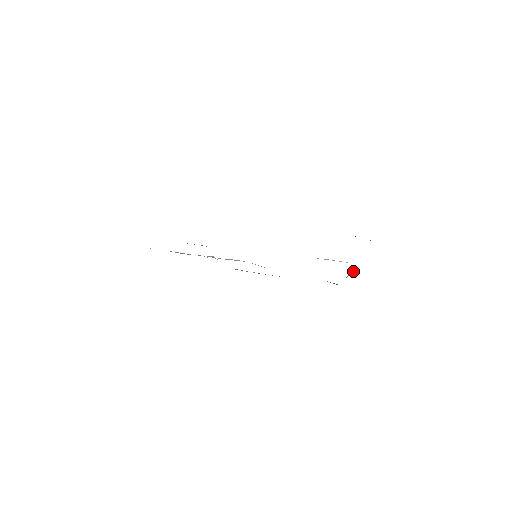
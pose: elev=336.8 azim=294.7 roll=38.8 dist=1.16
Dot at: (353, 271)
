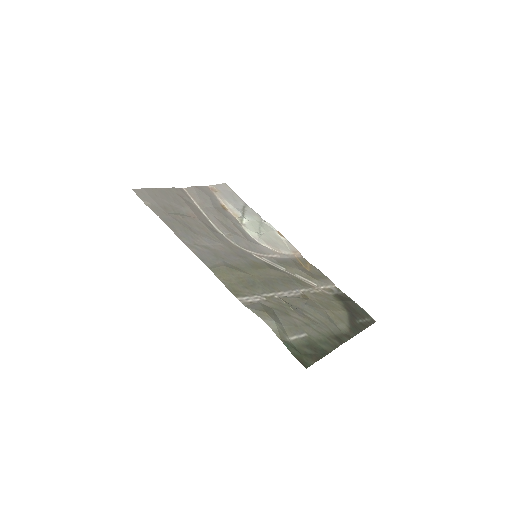
Dot at: (304, 307)
